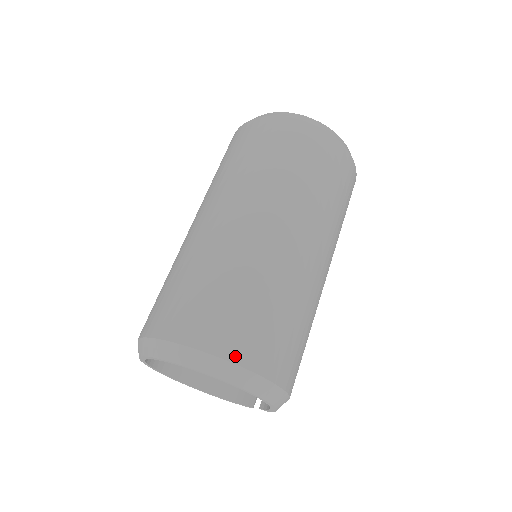
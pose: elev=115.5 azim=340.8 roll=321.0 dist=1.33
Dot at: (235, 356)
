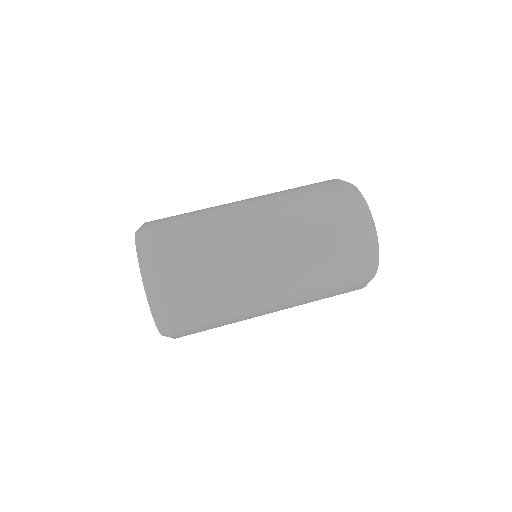
Dot at: (167, 305)
